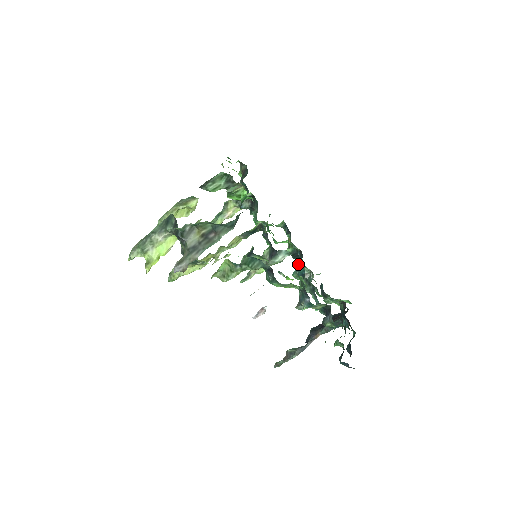
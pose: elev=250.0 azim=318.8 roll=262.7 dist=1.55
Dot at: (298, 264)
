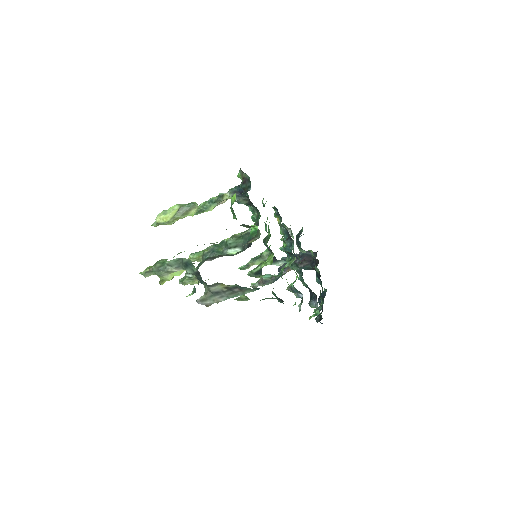
Dot at: (287, 246)
